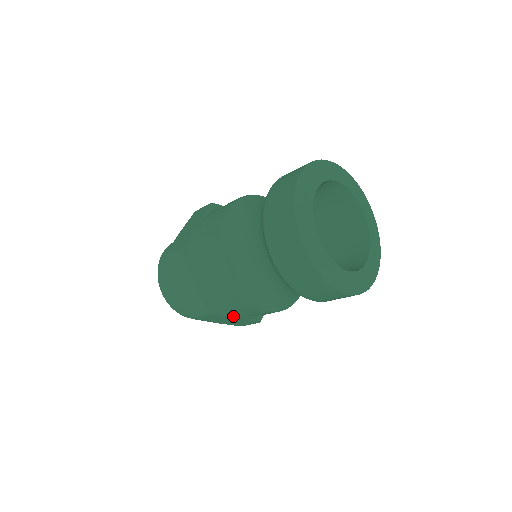
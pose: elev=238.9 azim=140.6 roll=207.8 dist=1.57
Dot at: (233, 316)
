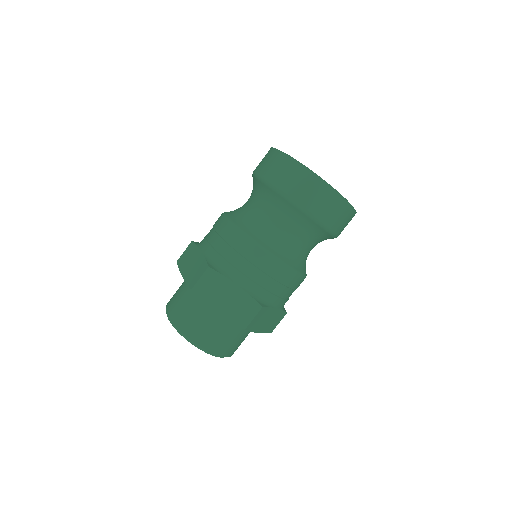
Dot at: (275, 305)
